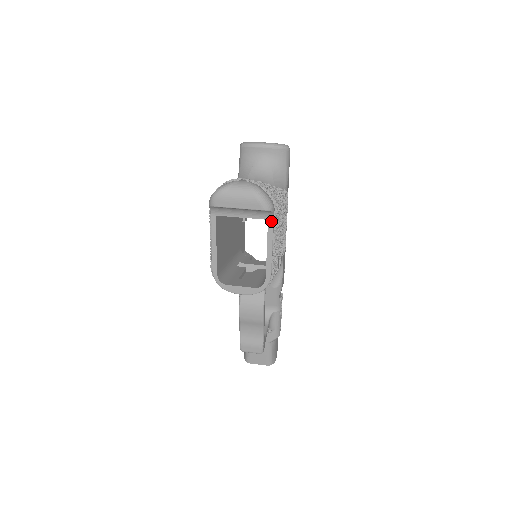
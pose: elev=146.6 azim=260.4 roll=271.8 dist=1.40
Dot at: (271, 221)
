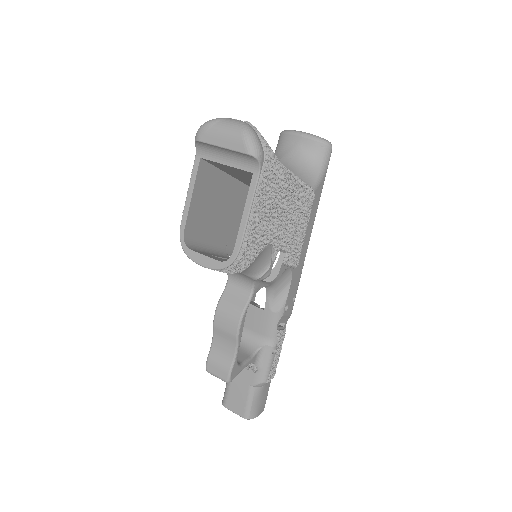
Dot at: (256, 175)
